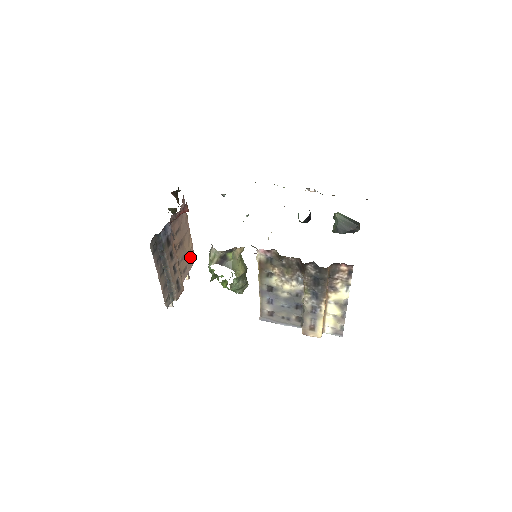
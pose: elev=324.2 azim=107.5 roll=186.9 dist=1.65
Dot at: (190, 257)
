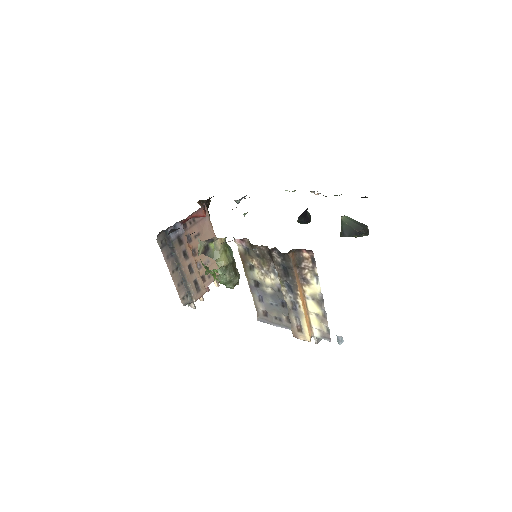
Dot at: occluded
